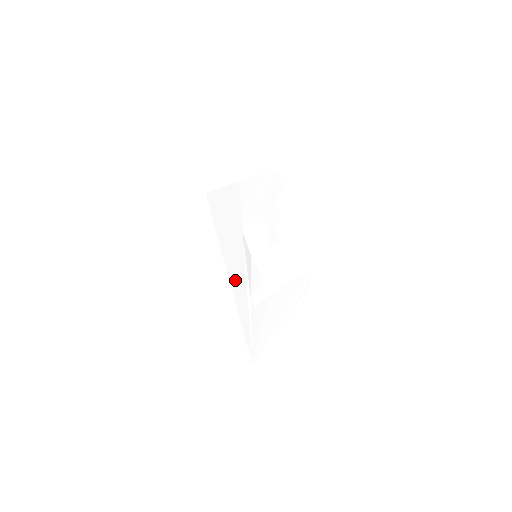
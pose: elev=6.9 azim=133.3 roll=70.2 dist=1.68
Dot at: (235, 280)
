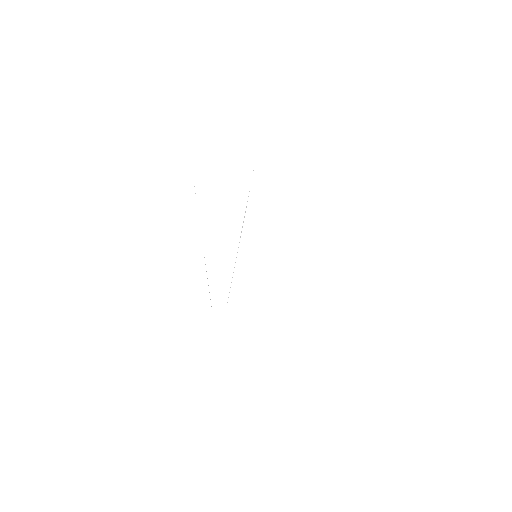
Dot at: (215, 272)
